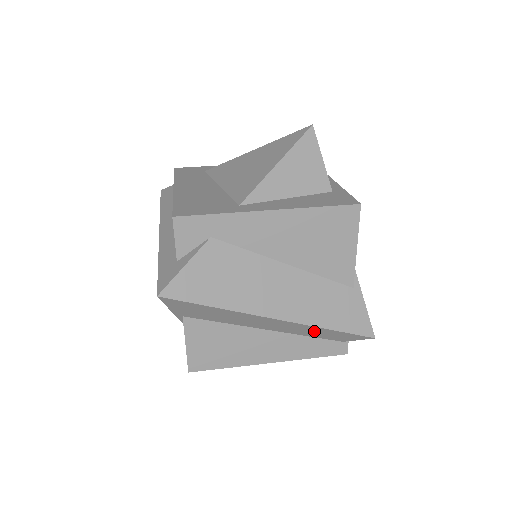
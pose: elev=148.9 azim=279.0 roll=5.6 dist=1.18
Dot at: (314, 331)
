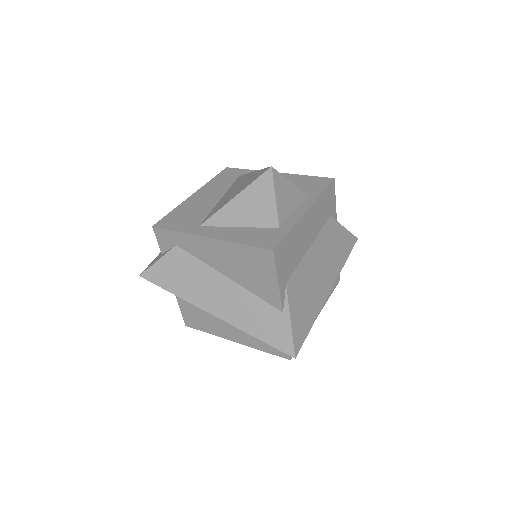
Dot at: occluded
